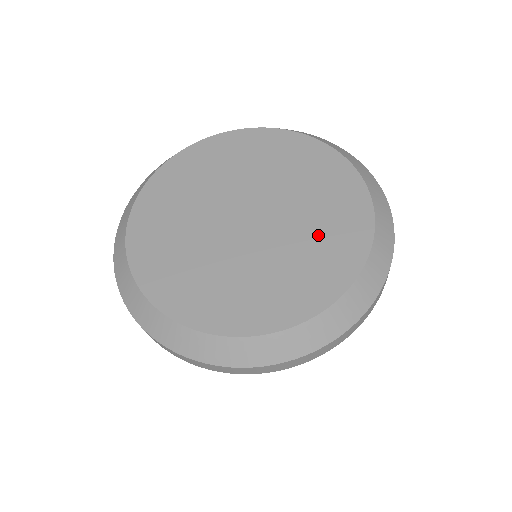
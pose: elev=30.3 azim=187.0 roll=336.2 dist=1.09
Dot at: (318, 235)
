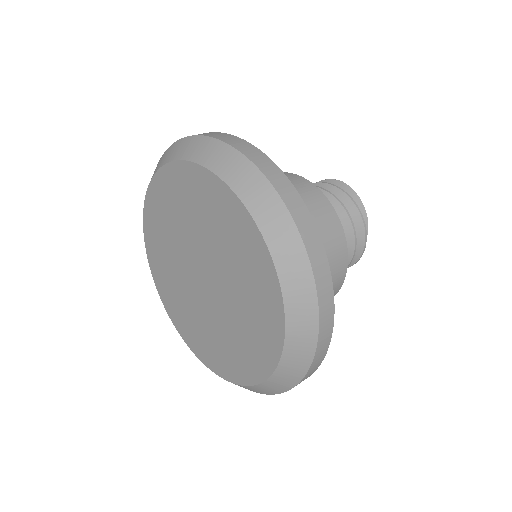
Dot at: (243, 279)
